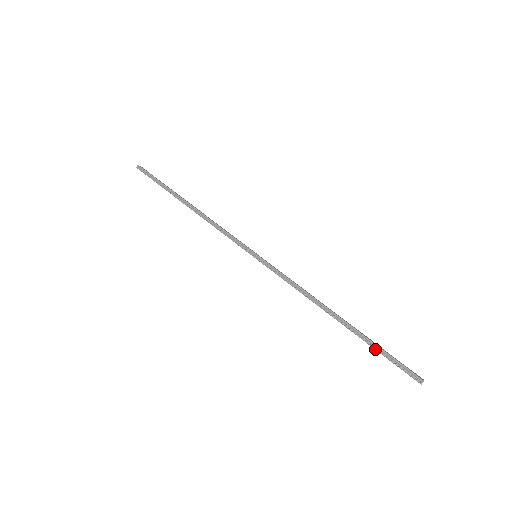
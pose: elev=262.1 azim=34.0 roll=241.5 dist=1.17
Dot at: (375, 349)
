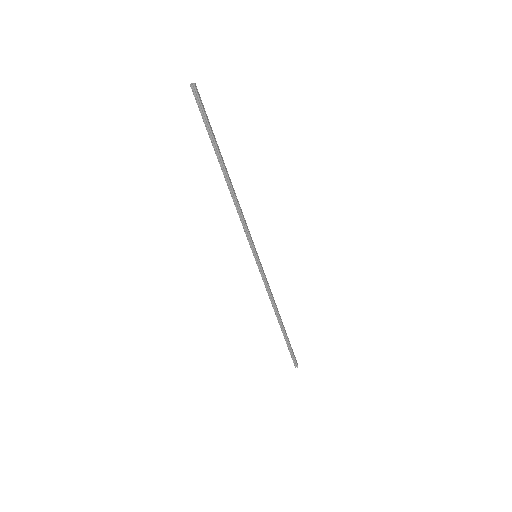
Dot at: (287, 345)
